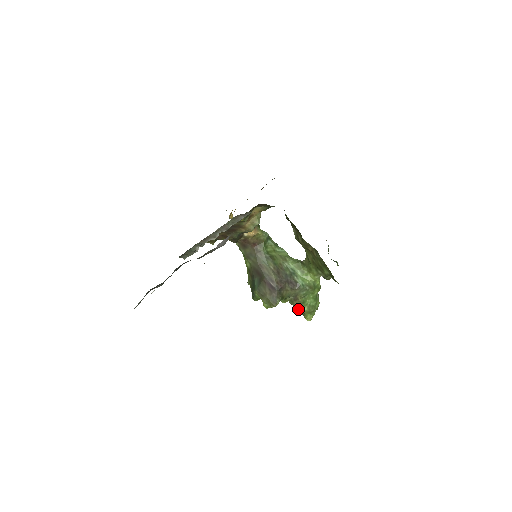
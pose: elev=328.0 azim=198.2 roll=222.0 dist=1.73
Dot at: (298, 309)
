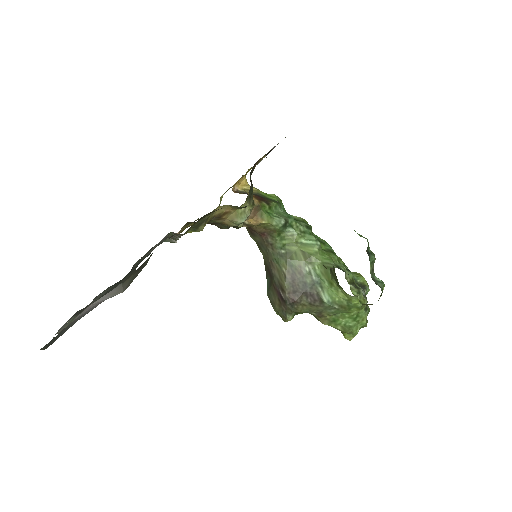
Dot at: occluded
